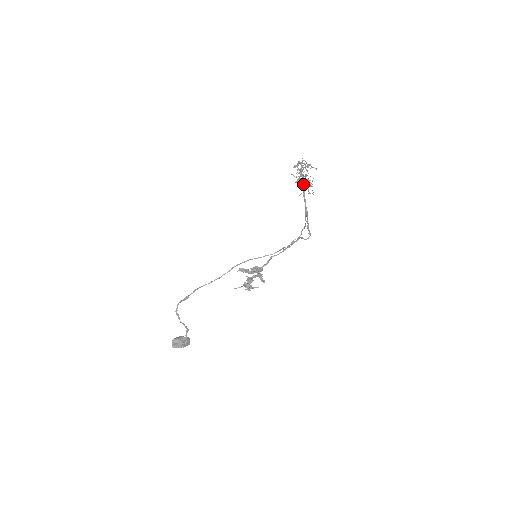
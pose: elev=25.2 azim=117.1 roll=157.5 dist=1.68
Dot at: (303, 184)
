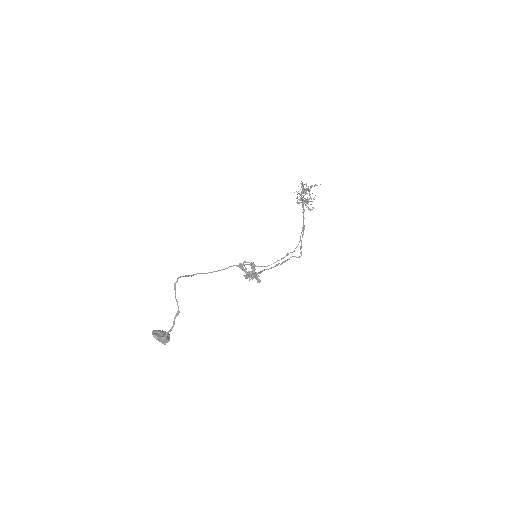
Dot at: (309, 194)
